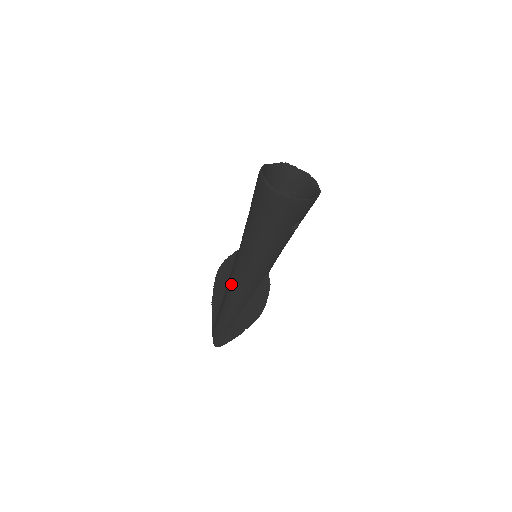
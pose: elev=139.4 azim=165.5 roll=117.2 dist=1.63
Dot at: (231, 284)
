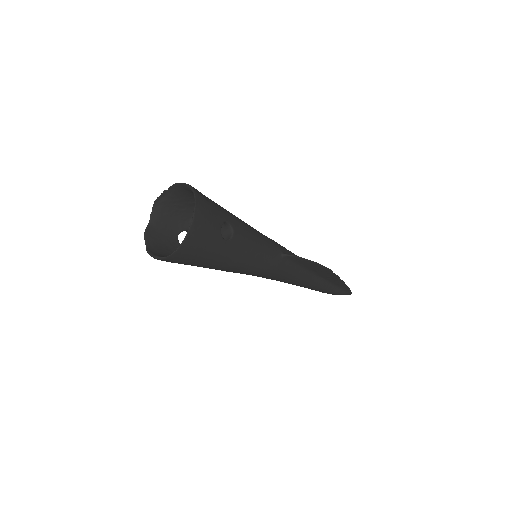
Dot at: occluded
